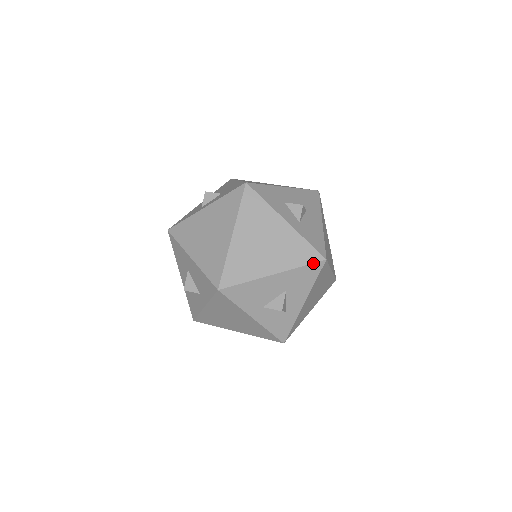
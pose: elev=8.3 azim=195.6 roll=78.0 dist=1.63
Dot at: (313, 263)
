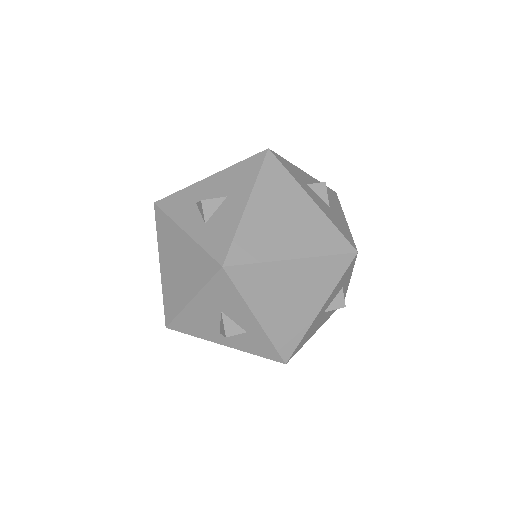
Dot at: (214, 276)
